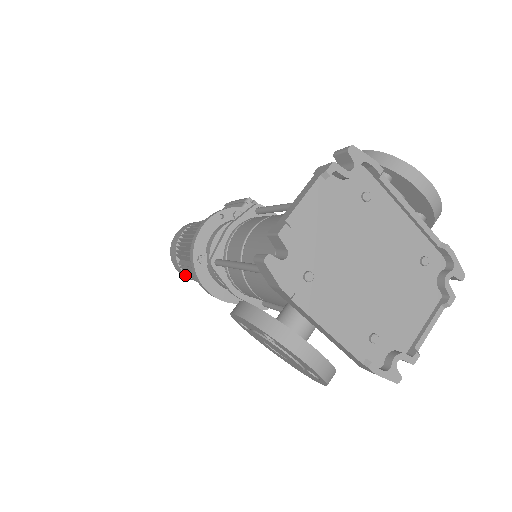
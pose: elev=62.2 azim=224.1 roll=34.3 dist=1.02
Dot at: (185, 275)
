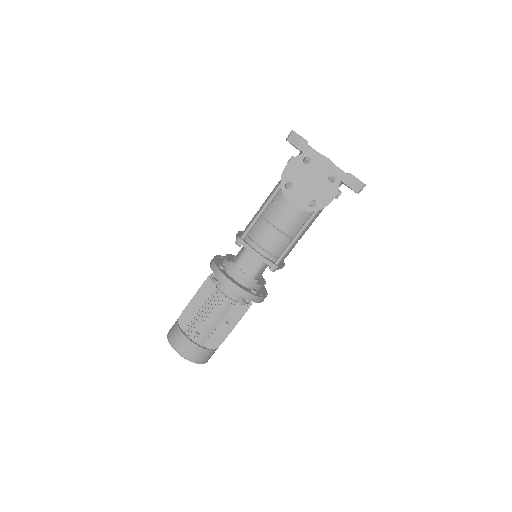
Dot at: (191, 338)
